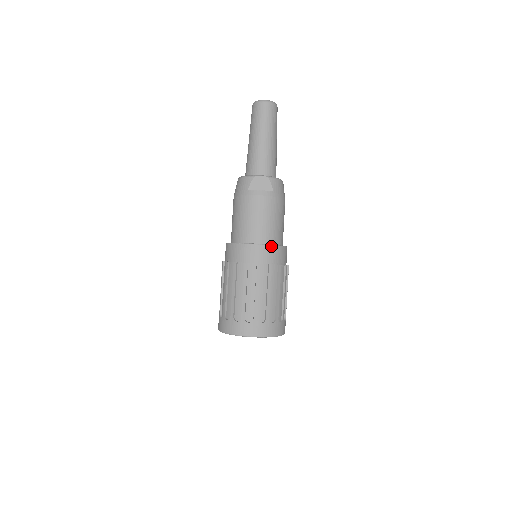
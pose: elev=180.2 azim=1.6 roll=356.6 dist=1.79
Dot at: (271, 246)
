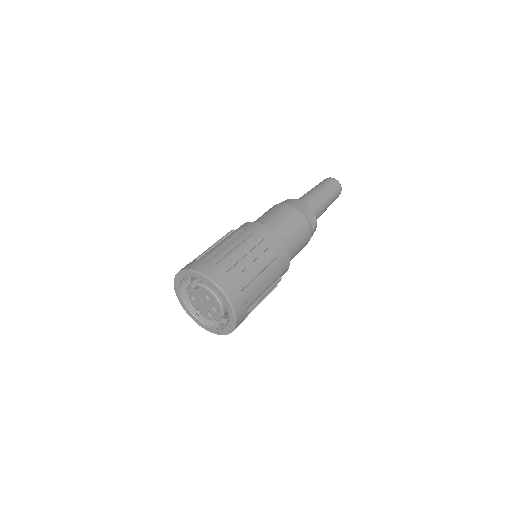
Dot at: occluded
